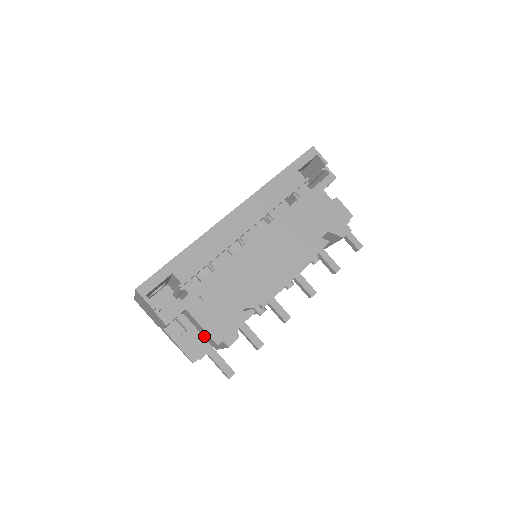
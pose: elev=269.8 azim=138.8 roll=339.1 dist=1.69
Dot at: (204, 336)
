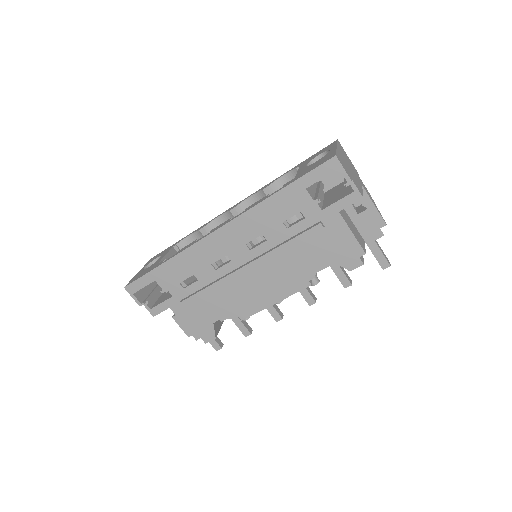
Dot at: occluded
